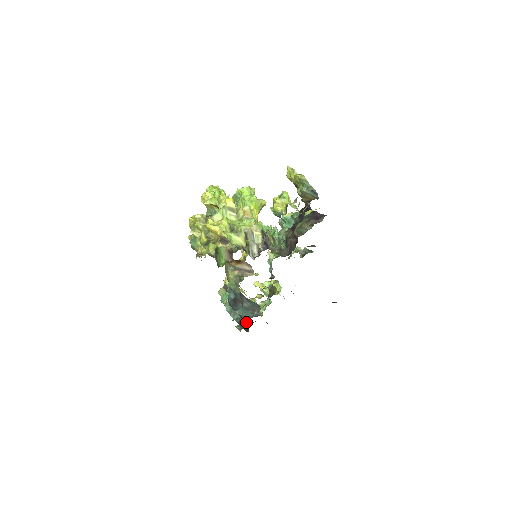
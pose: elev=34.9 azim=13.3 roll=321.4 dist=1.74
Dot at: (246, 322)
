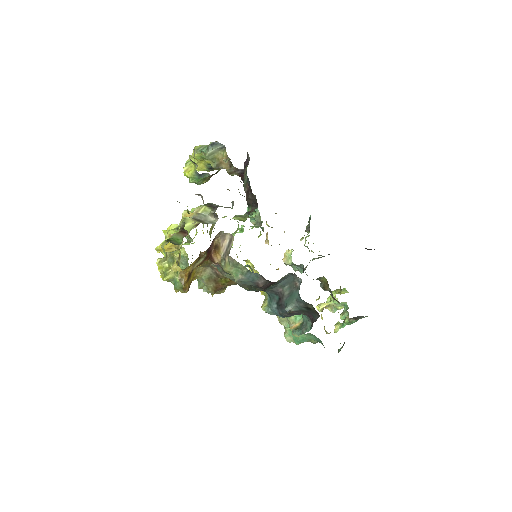
Dot at: (303, 304)
